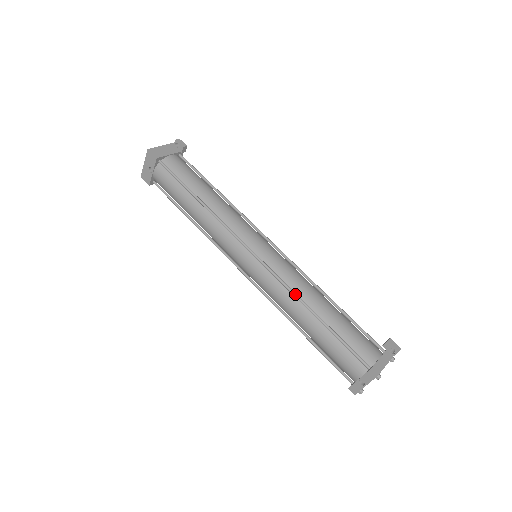
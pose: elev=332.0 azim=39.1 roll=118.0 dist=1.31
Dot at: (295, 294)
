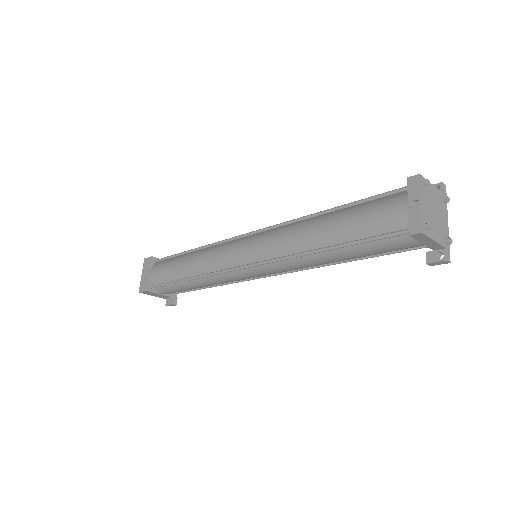
Dot at: (297, 218)
